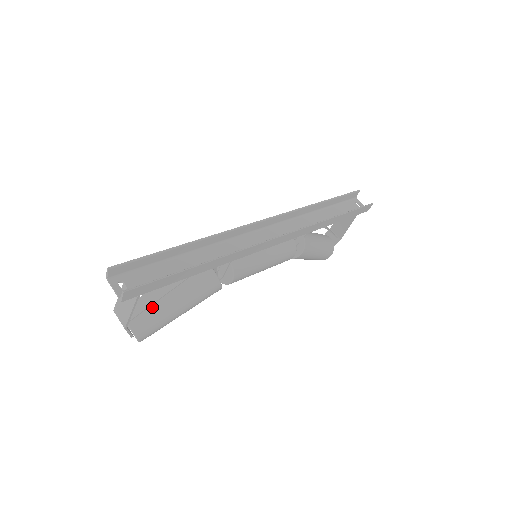
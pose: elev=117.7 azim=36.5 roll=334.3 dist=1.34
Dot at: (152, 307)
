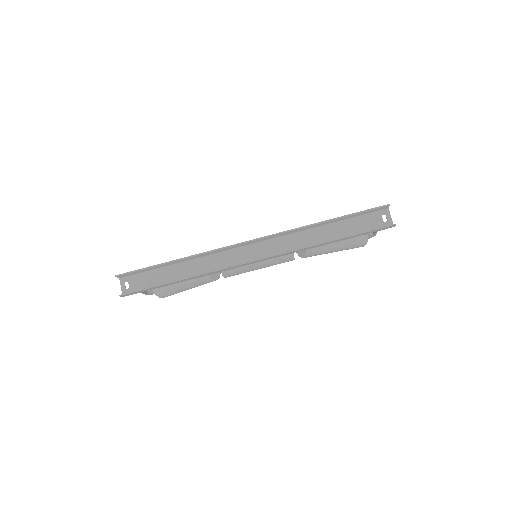
Dot at: occluded
